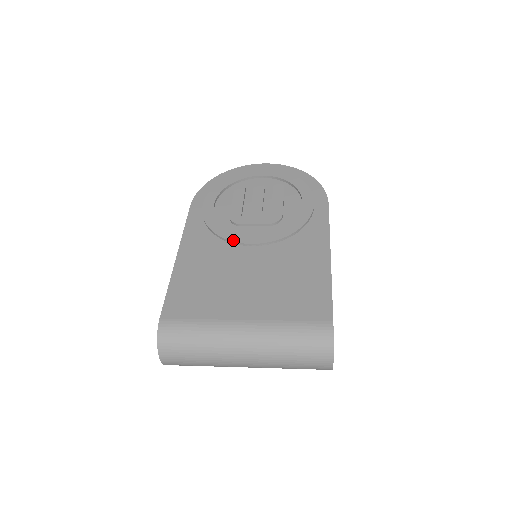
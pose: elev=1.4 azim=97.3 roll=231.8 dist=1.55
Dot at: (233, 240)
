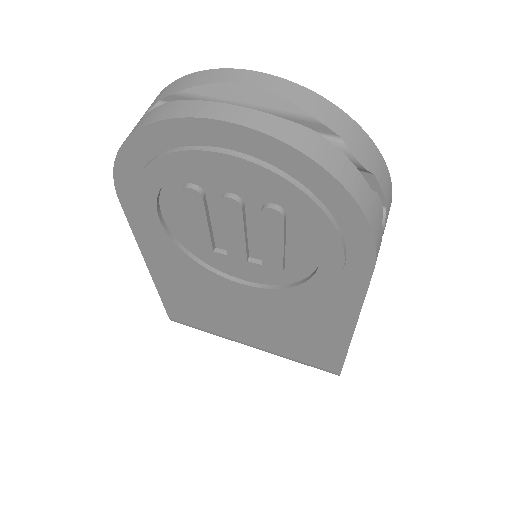
Dot at: (213, 282)
